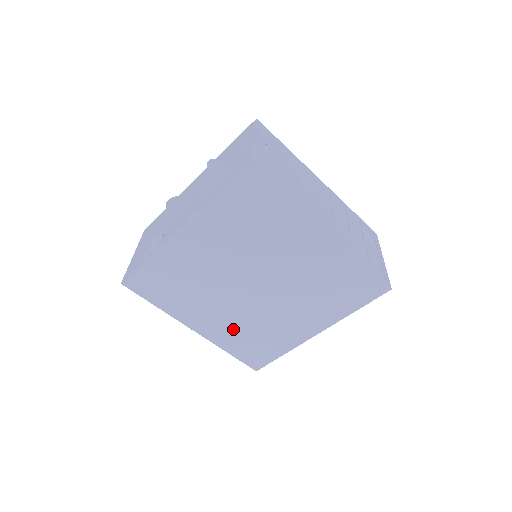
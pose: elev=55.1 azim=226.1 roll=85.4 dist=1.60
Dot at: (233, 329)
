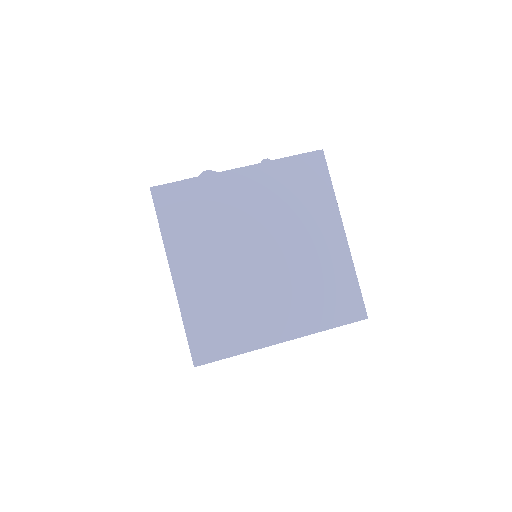
Dot at: (210, 294)
